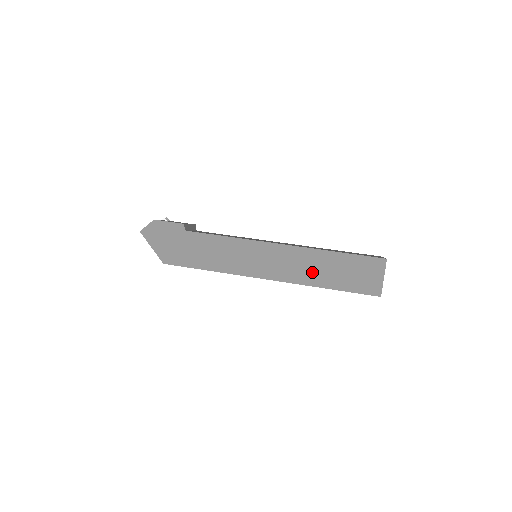
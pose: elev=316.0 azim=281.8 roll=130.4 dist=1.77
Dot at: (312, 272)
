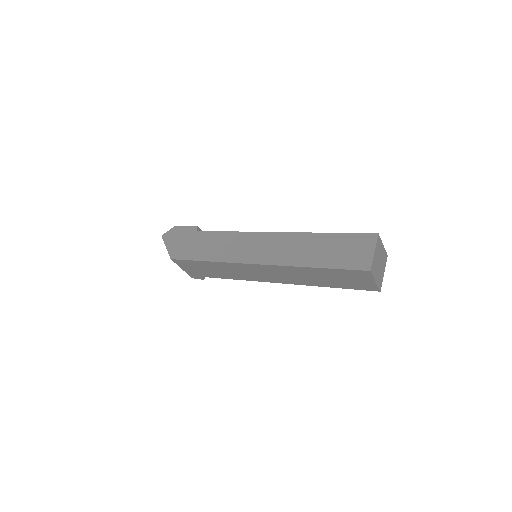
Dot at: (300, 253)
